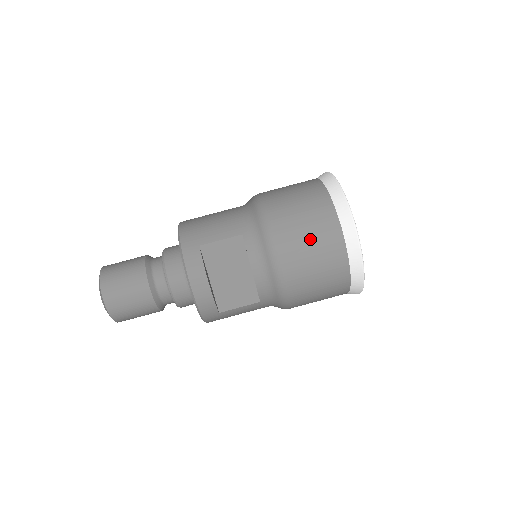
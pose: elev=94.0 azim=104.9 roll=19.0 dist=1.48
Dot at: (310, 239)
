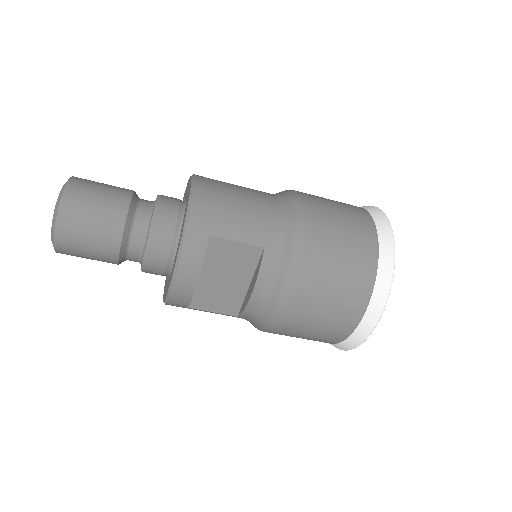
Dot at: (333, 295)
